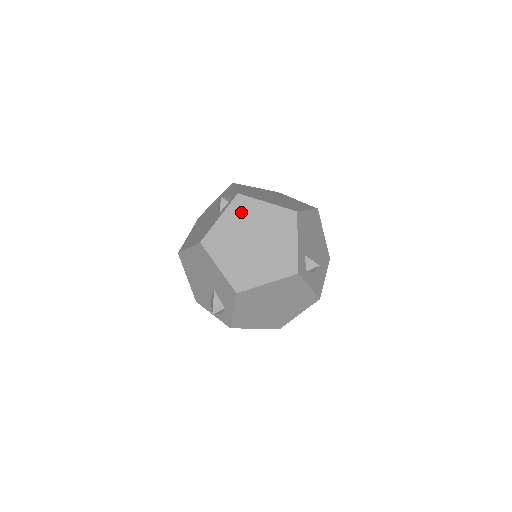
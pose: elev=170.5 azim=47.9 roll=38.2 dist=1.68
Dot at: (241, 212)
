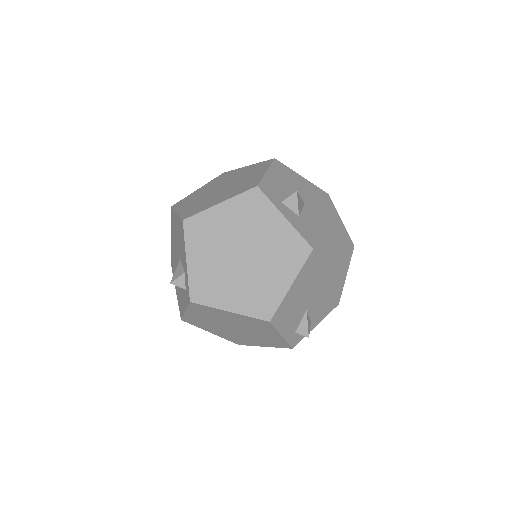
Dot at: (220, 179)
